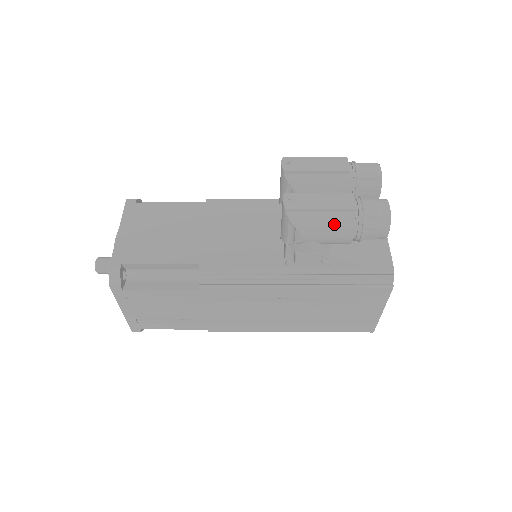
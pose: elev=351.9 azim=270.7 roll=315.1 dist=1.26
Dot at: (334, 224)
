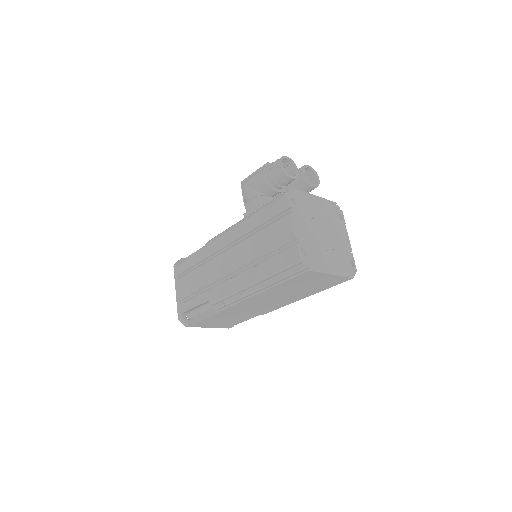
Dot at: (256, 173)
